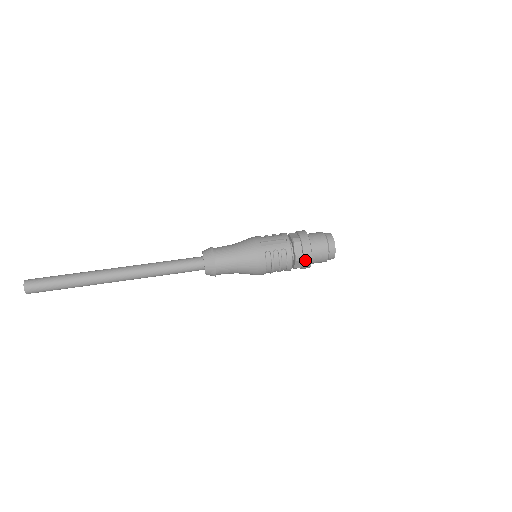
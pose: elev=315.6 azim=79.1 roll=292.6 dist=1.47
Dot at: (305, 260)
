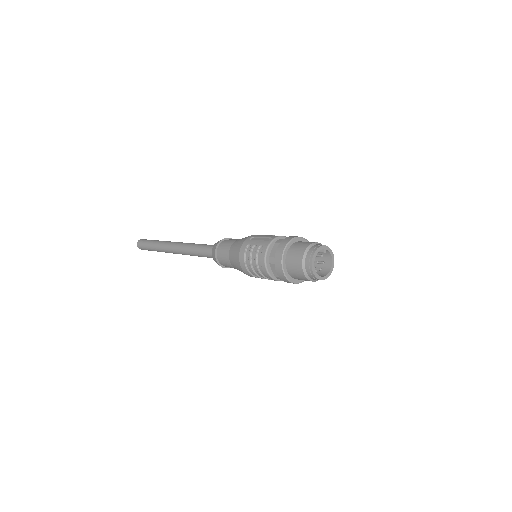
Dot at: (276, 264)
